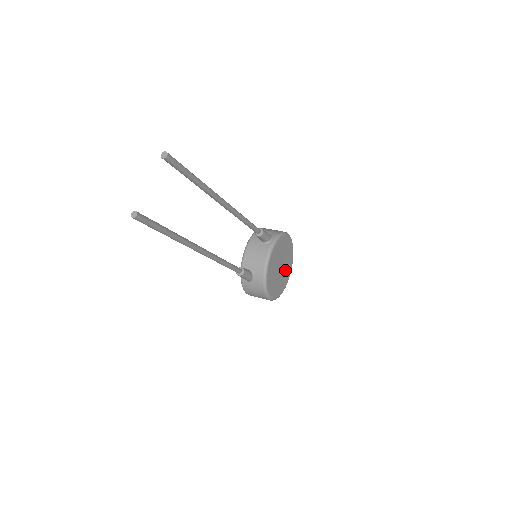
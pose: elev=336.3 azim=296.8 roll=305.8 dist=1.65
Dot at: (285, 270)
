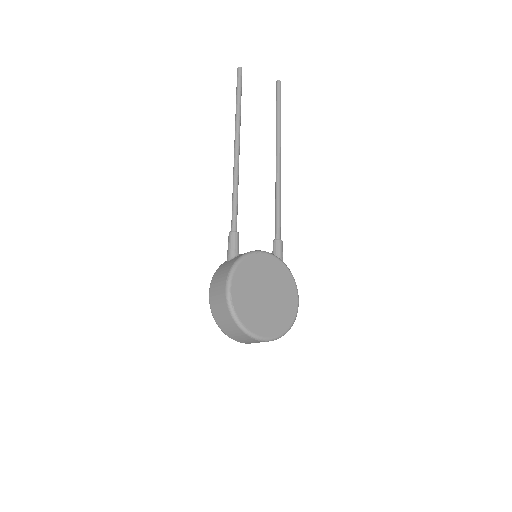
Dot at: (265, 314)
